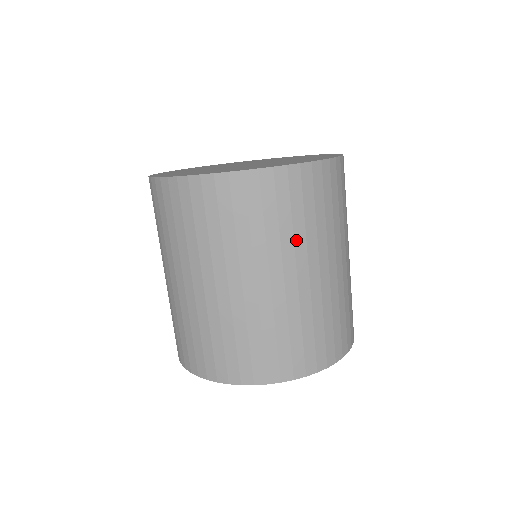
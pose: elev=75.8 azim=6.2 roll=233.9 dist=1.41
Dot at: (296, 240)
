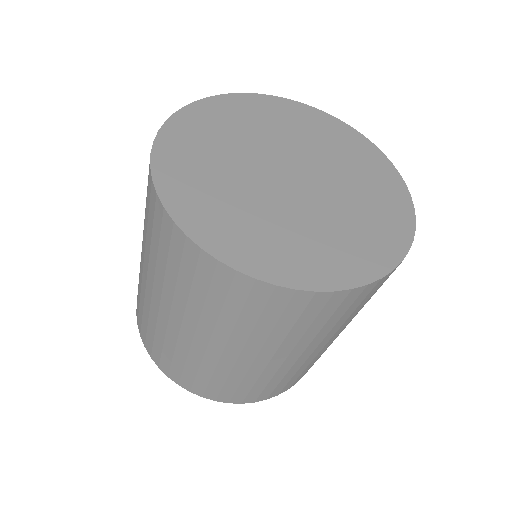
Dot at: occluded
